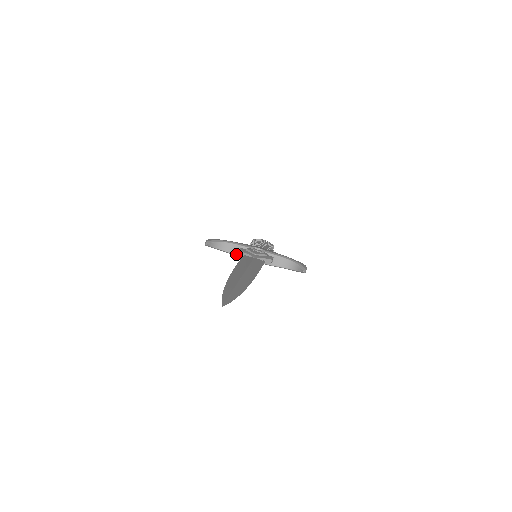
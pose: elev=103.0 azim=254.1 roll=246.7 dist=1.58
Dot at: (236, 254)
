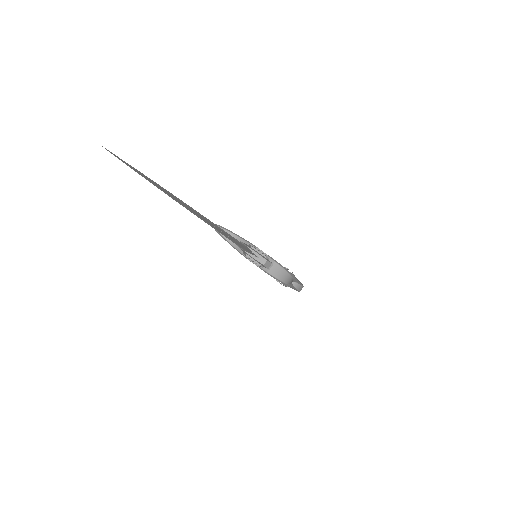
Dot at: (239, 250)
